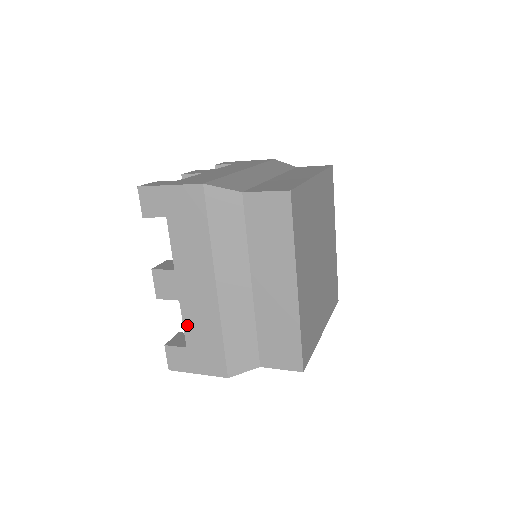
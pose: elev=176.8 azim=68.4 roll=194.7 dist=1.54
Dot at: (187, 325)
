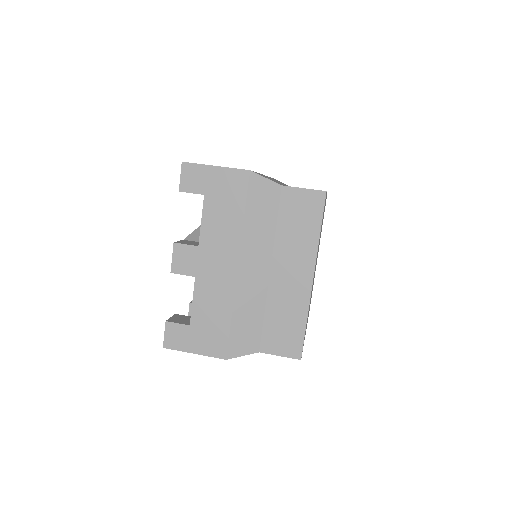
Dot at: occluded
